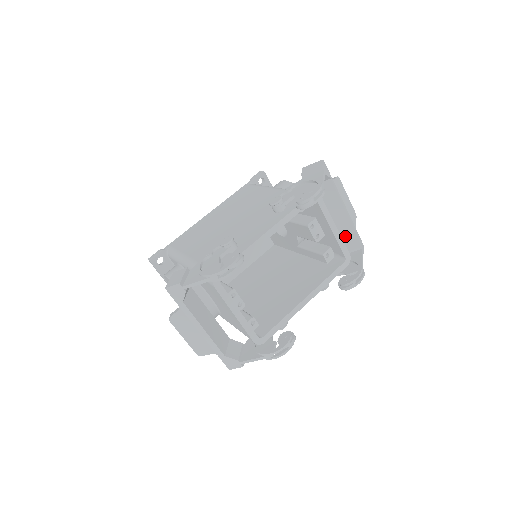
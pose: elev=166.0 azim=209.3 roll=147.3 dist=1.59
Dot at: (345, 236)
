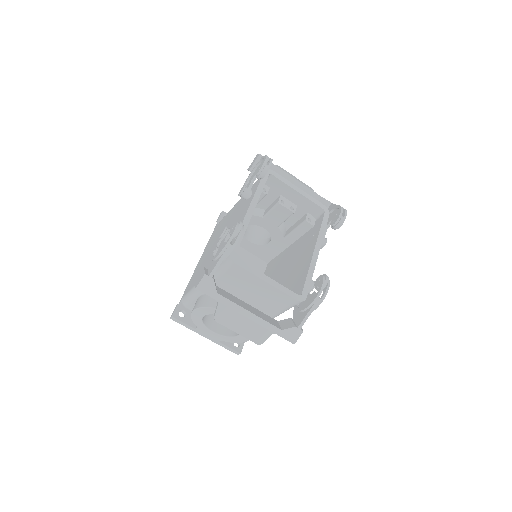
Dot at: occluded
